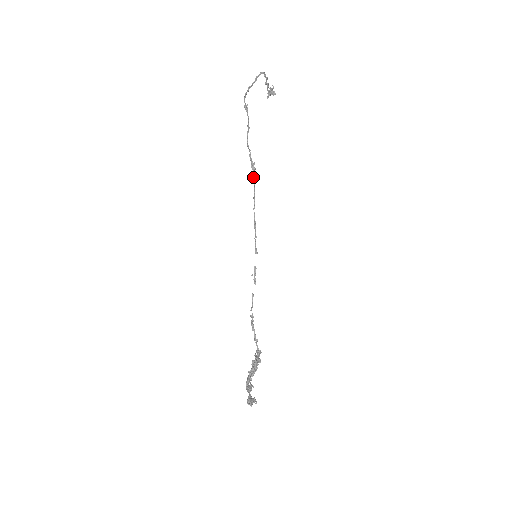
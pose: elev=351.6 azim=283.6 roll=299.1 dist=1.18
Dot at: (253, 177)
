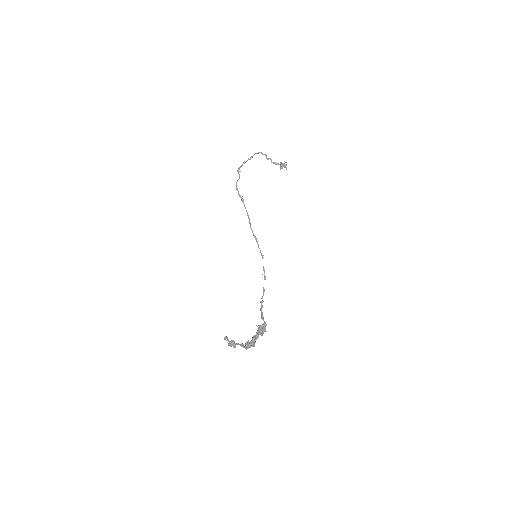
Dot at: (244, 206)
